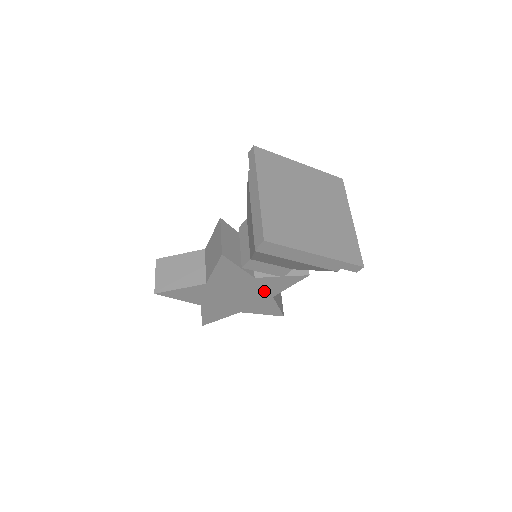
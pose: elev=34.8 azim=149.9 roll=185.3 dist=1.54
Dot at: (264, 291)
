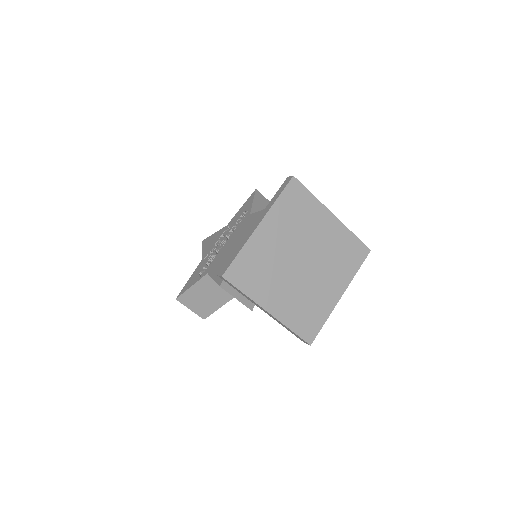
Dot at: occluded
